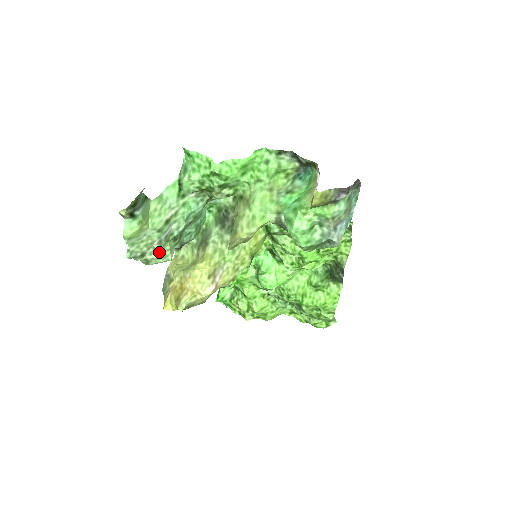
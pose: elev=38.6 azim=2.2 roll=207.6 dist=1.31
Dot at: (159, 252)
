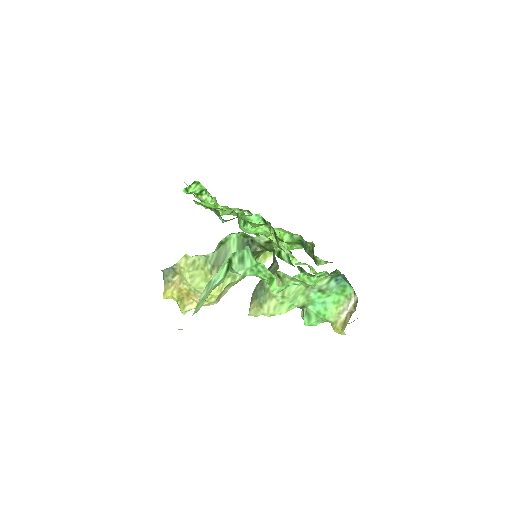
Dot at: occluded
